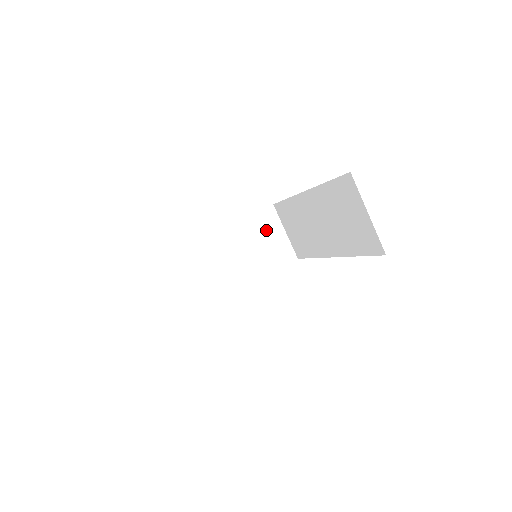
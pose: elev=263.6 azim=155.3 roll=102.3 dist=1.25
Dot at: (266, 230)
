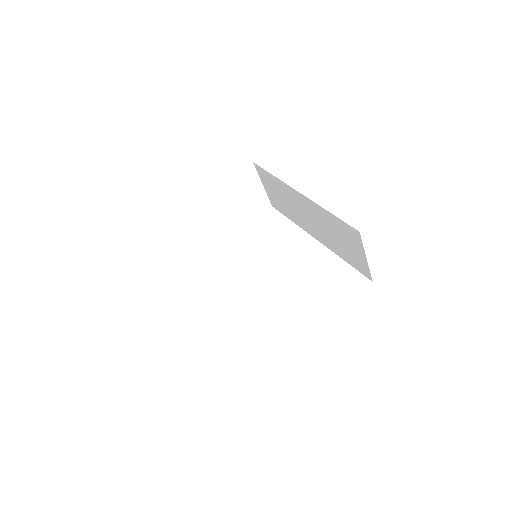
Dot at: (246, 187)
